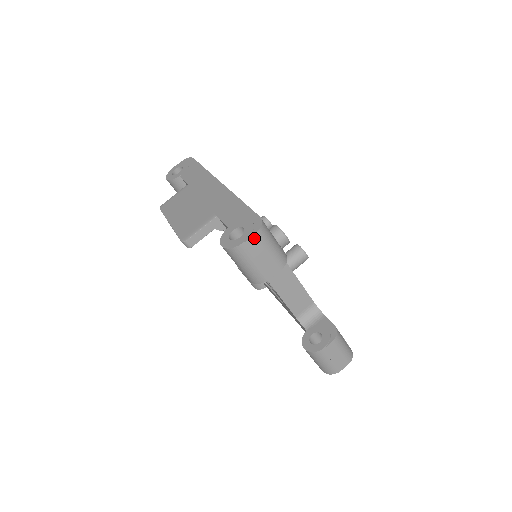
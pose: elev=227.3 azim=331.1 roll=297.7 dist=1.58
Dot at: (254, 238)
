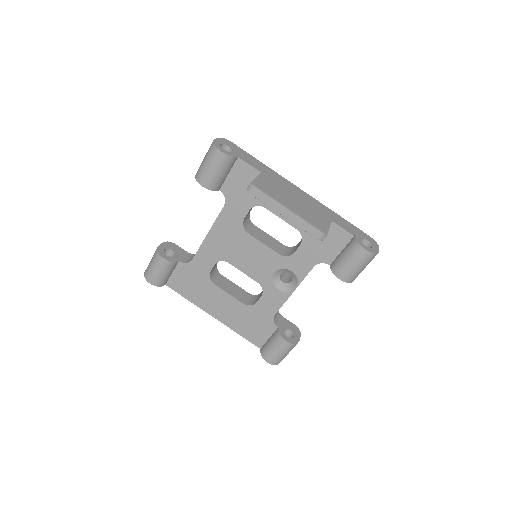
Dot at: occluded
